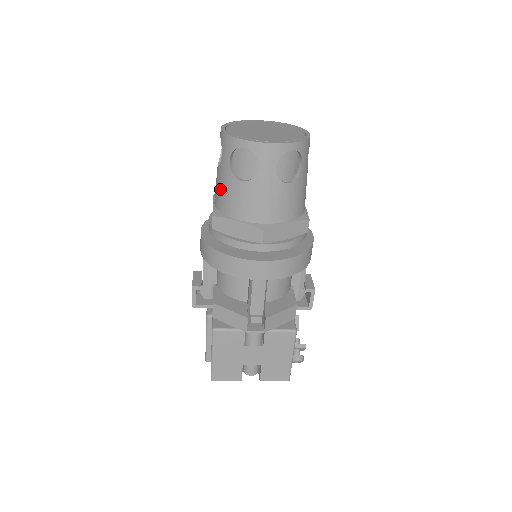
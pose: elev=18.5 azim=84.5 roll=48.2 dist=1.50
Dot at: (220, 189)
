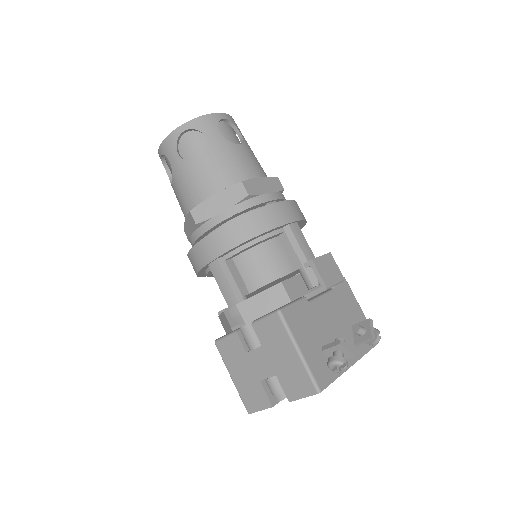
Dot at: occluded
